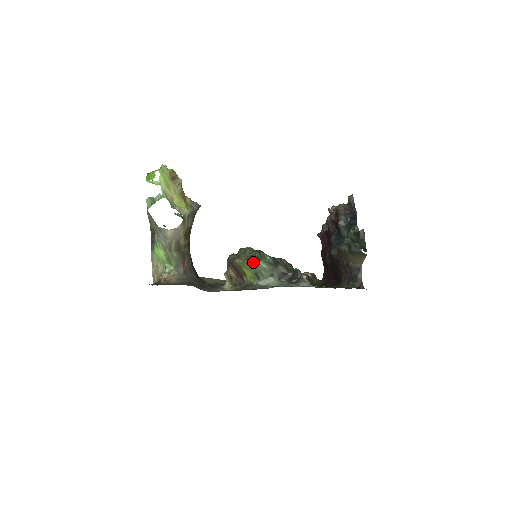
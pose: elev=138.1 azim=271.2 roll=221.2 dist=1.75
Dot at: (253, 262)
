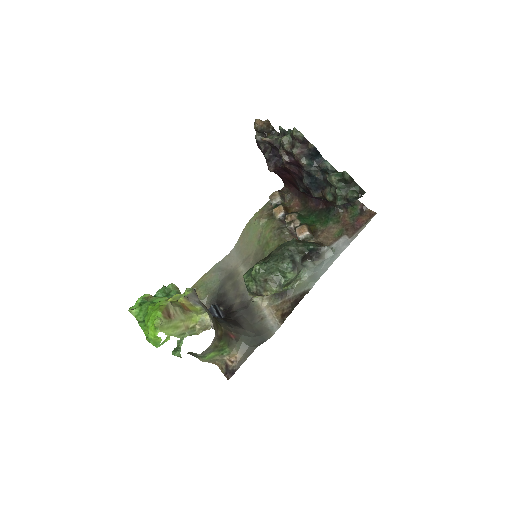
Dot at: (284, 285)
